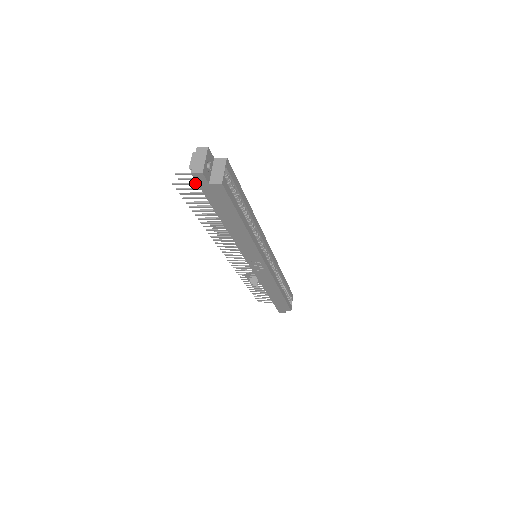
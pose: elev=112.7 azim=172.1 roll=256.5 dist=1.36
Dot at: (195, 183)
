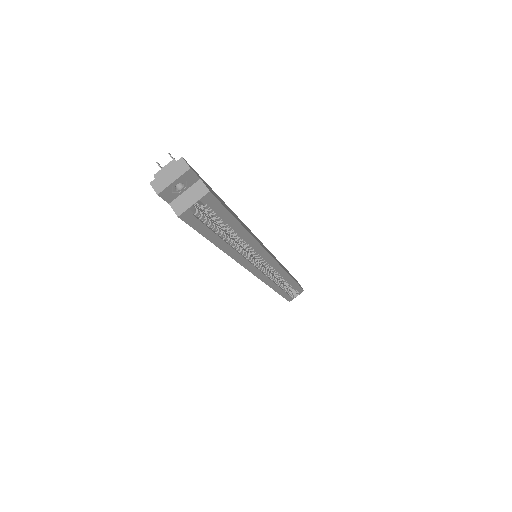
Dot at: occluded
